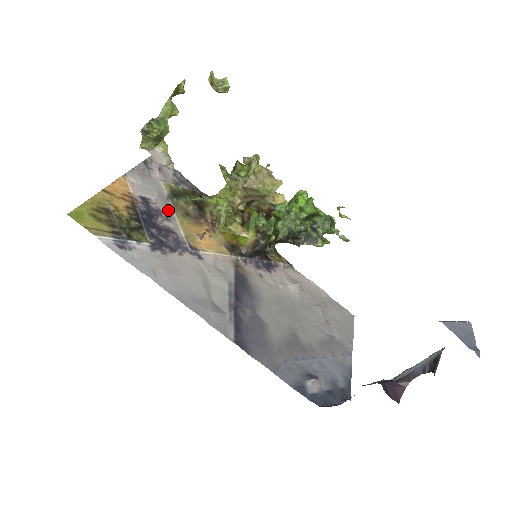
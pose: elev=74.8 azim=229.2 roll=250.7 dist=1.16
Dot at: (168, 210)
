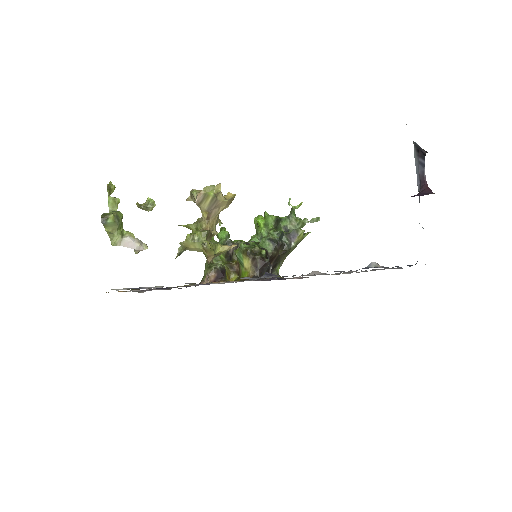
Dot at: occluded
